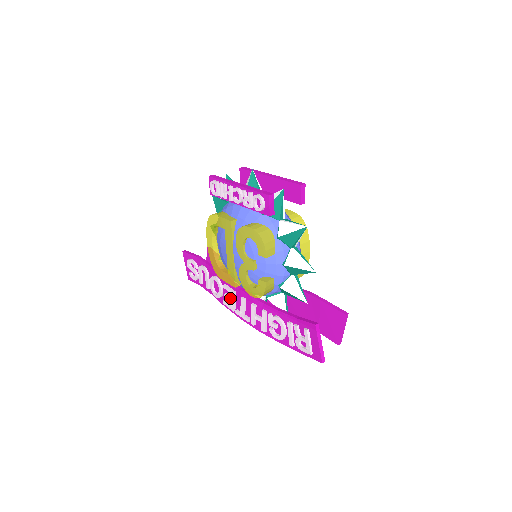
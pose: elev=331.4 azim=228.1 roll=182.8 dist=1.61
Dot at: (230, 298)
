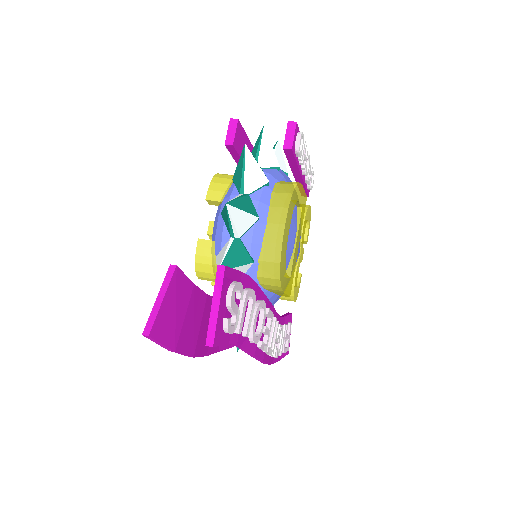
Dot at: occluded
